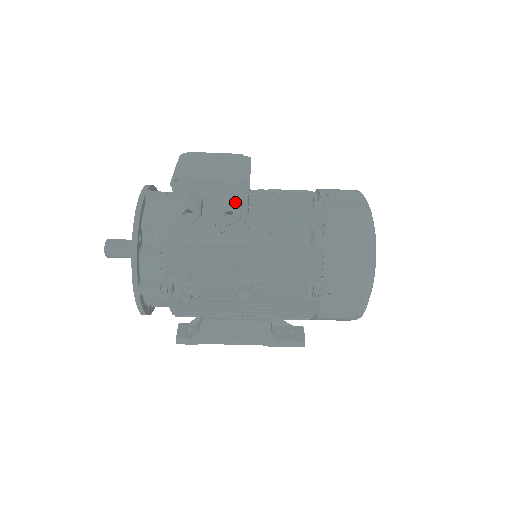
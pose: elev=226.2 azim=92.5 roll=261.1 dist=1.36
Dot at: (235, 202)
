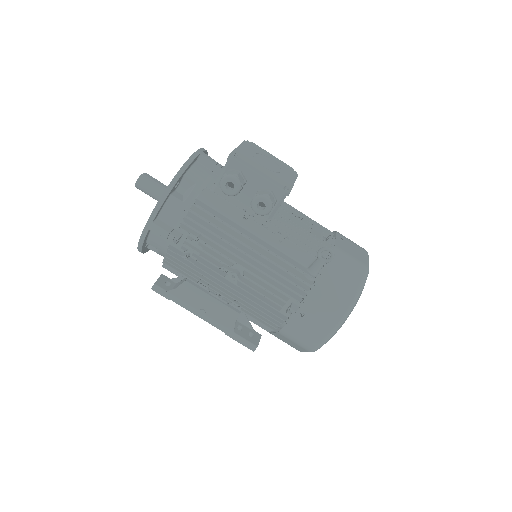
Dot at: (272, 199)
